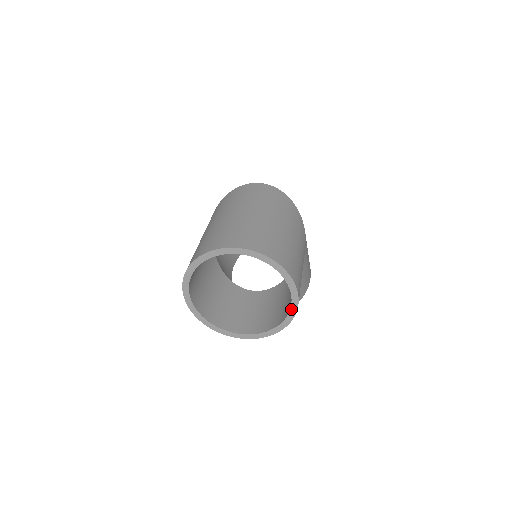
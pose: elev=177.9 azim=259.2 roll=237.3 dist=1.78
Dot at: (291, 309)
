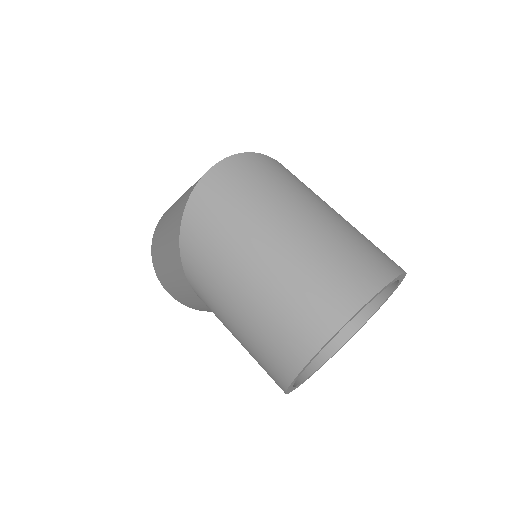
Dot at: (386, 299)
